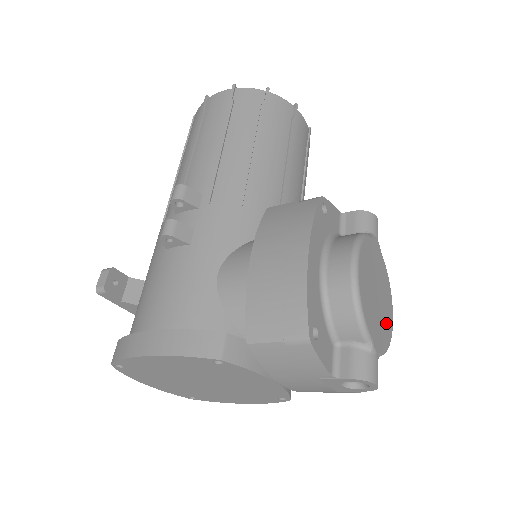
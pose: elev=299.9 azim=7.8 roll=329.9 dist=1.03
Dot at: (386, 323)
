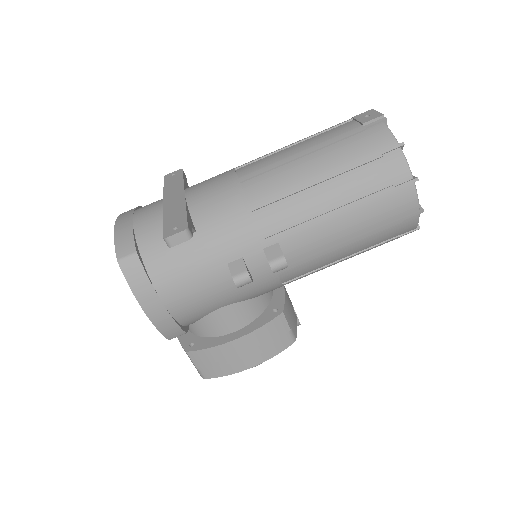
Dot at: occluded
